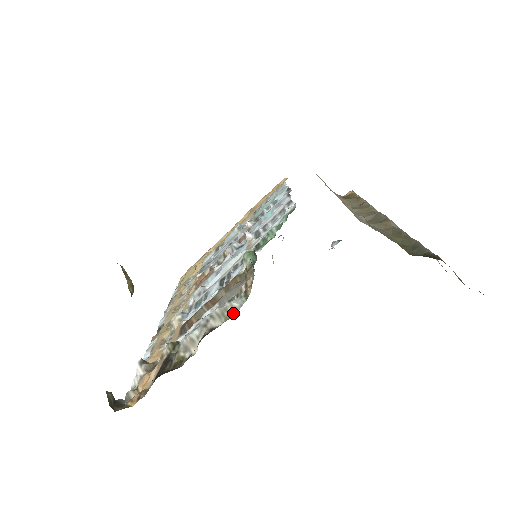
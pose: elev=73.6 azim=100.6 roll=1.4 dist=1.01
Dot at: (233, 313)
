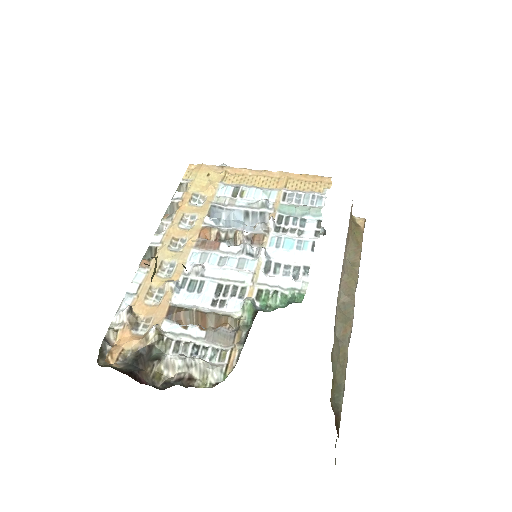
Dot at: (210, 382)
